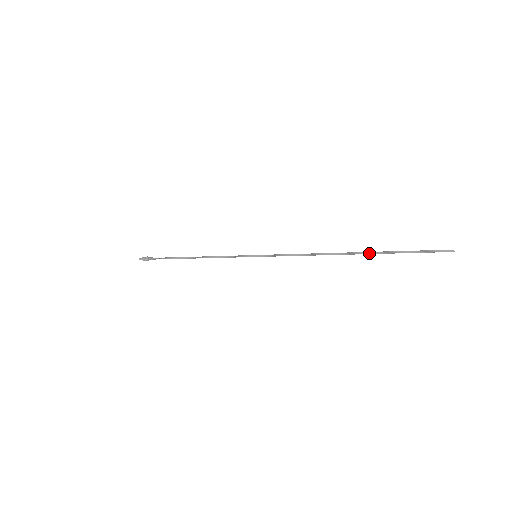
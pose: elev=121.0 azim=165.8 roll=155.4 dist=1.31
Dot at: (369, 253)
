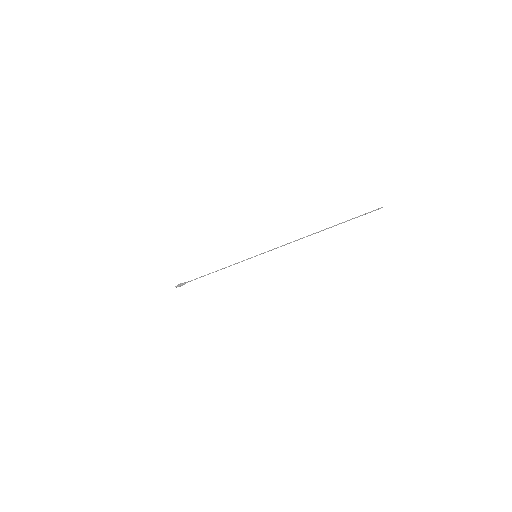
Dot at: (329, 227)
